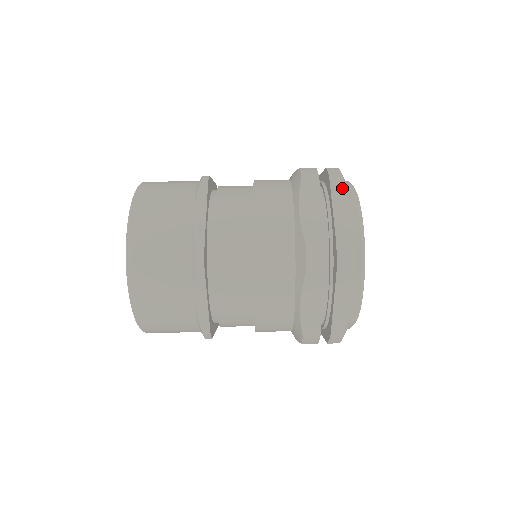
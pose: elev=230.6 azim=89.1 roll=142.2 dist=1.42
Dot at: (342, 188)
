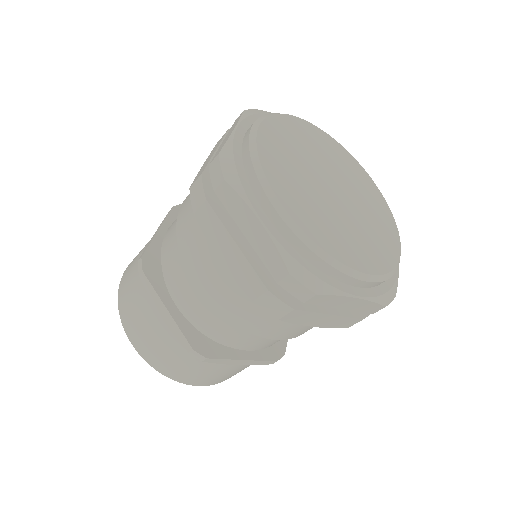
Dot at: (234, 198)
